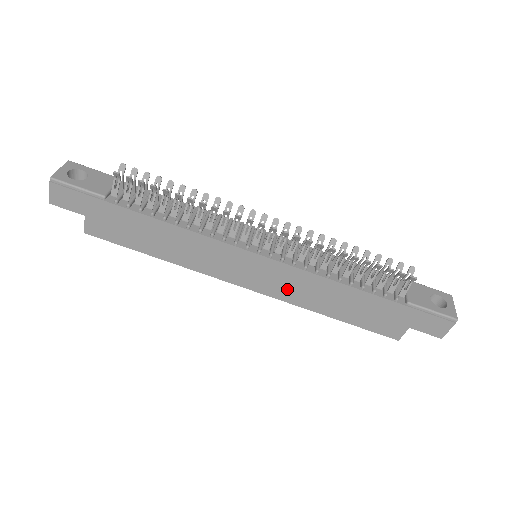
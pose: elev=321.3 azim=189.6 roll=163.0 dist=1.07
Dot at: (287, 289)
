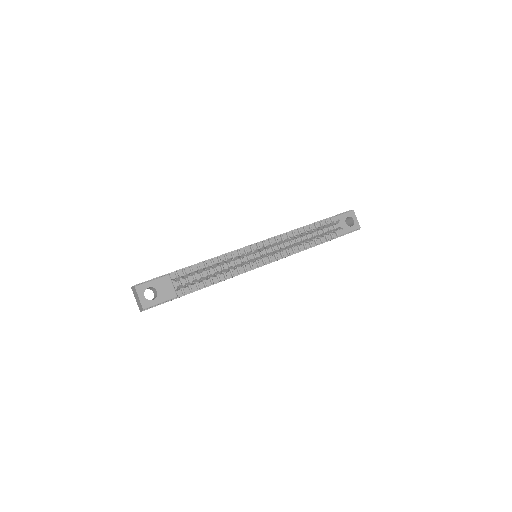
Dot at: occluded
